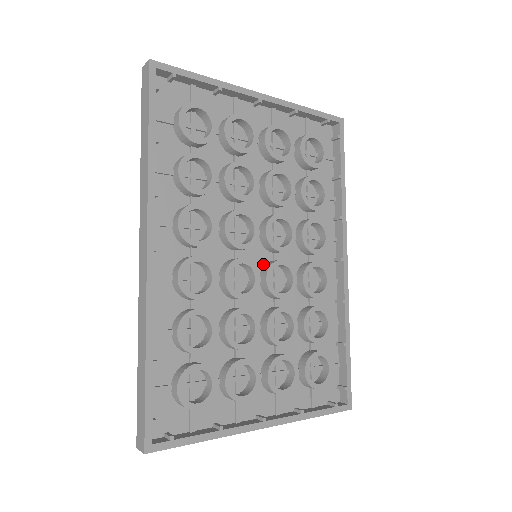
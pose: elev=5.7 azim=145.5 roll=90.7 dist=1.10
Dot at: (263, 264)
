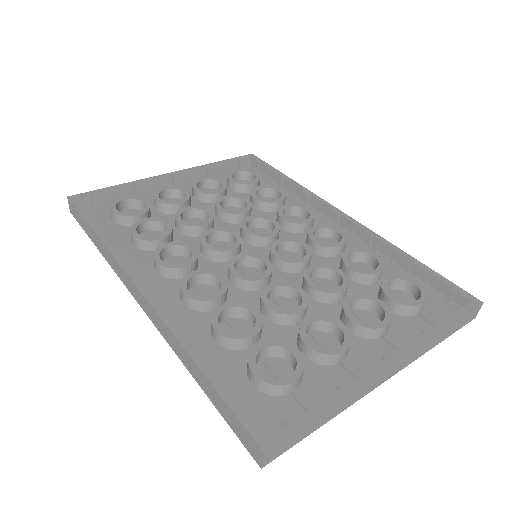
Dot at: (267, 256)
